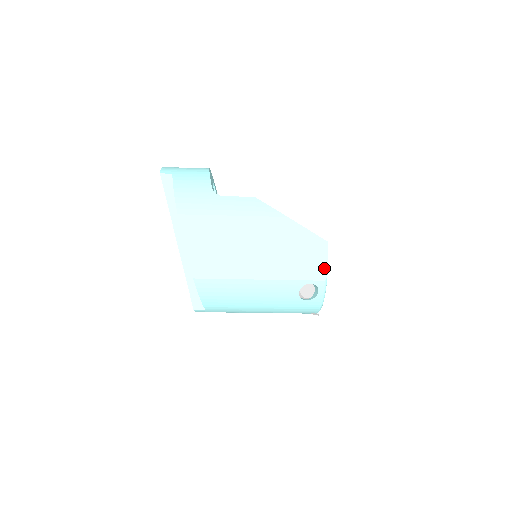
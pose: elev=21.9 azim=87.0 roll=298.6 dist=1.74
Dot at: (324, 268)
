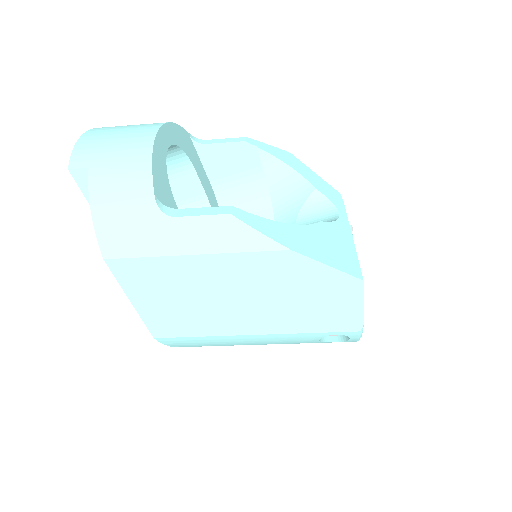
Dot at: (358, 316)
